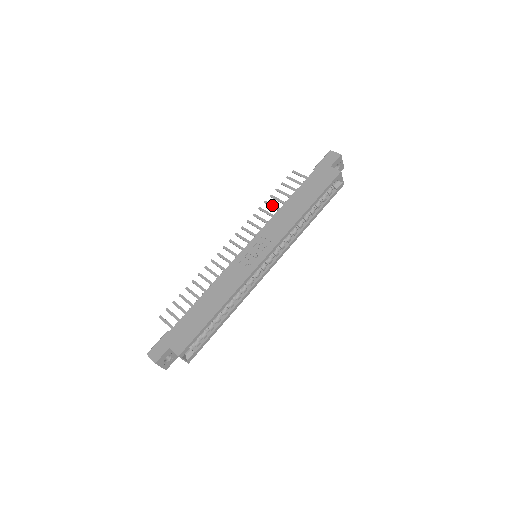
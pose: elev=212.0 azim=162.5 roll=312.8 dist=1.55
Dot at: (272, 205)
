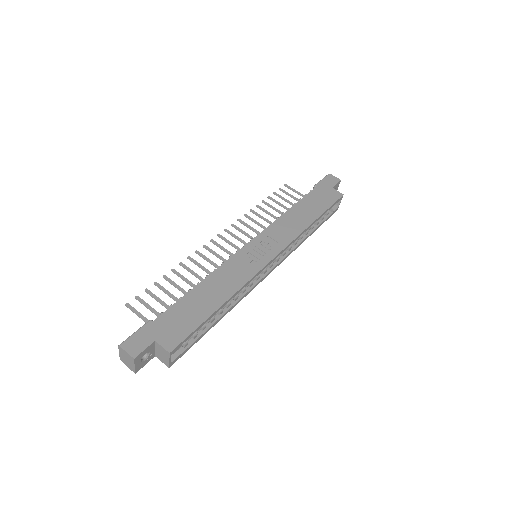
Dot at: (266, 210)
